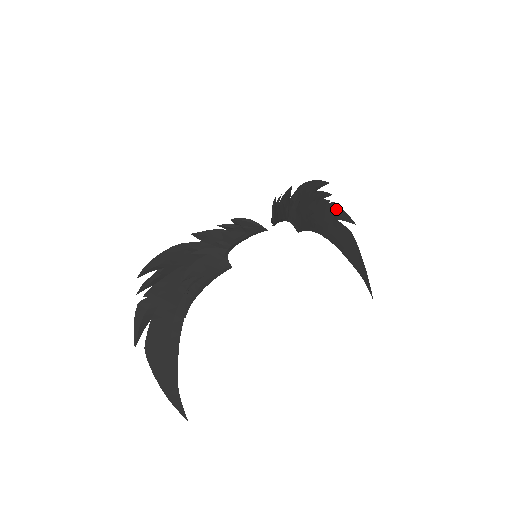
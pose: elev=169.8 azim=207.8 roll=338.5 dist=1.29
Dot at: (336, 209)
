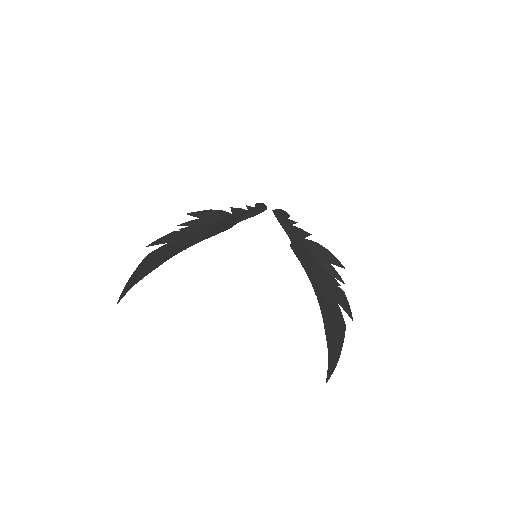
Dot at: (342, 296)
